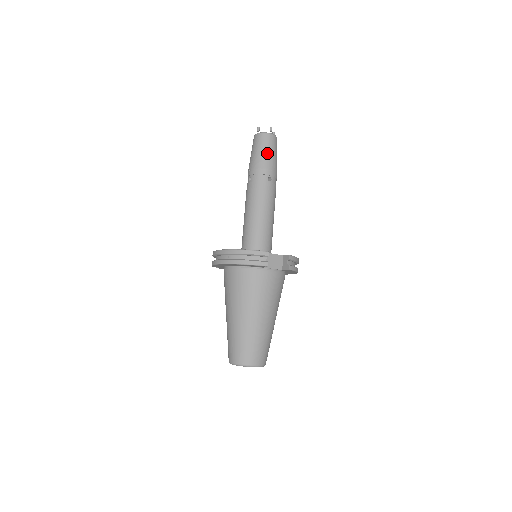
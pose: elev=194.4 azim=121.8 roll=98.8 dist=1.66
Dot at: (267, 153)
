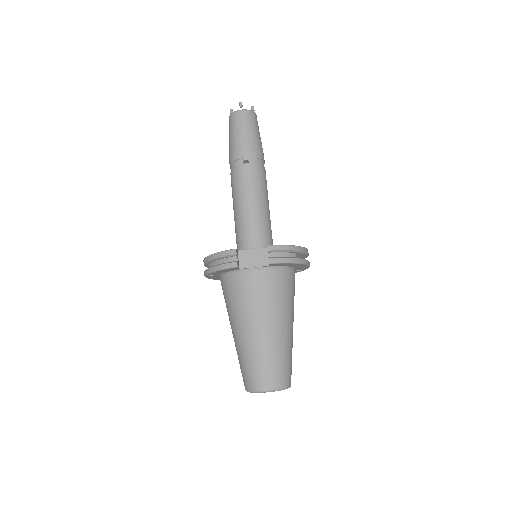
Dot at: (238, 134)
